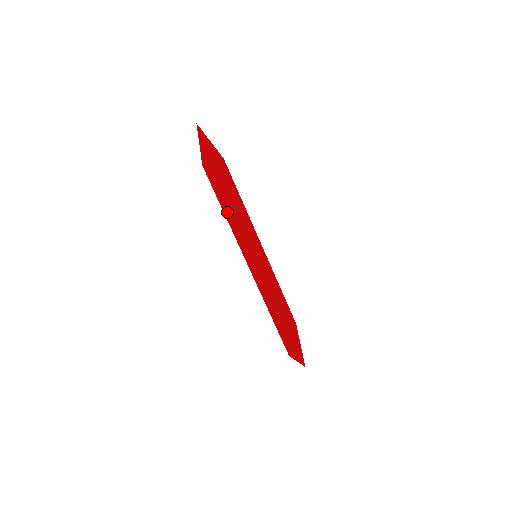
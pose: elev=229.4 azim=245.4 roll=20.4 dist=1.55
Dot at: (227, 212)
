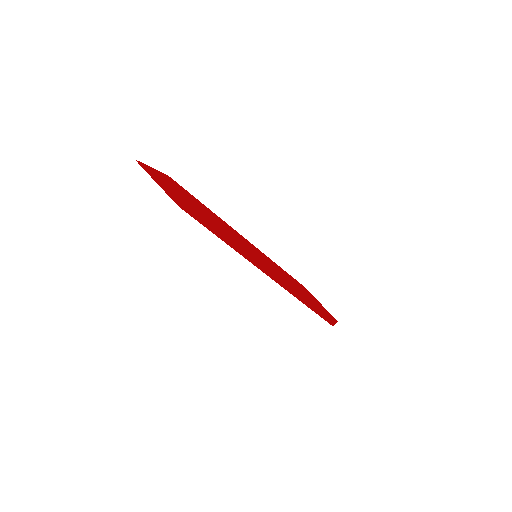
Dot at: (220, 236)
